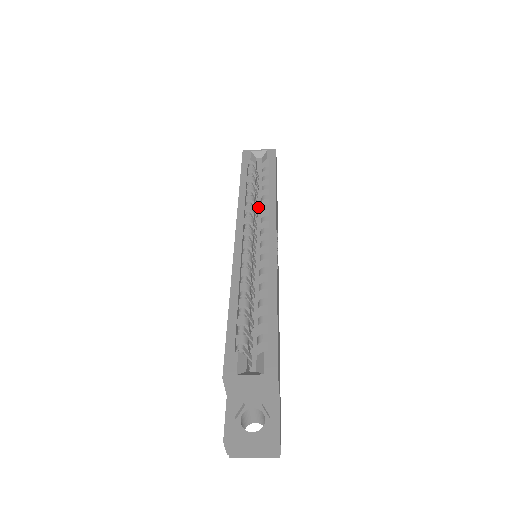
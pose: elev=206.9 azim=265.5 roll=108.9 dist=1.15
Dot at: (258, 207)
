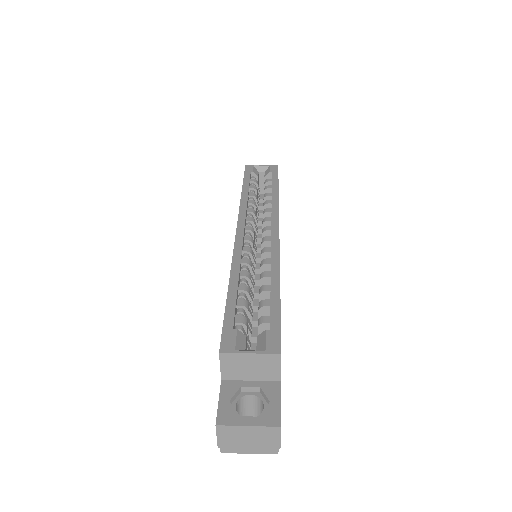
Dot at: occluded
